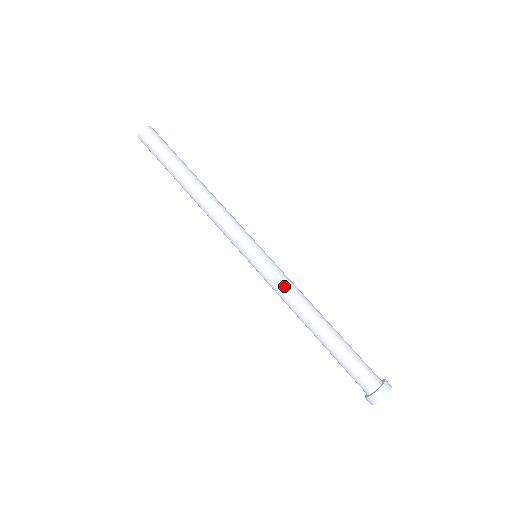
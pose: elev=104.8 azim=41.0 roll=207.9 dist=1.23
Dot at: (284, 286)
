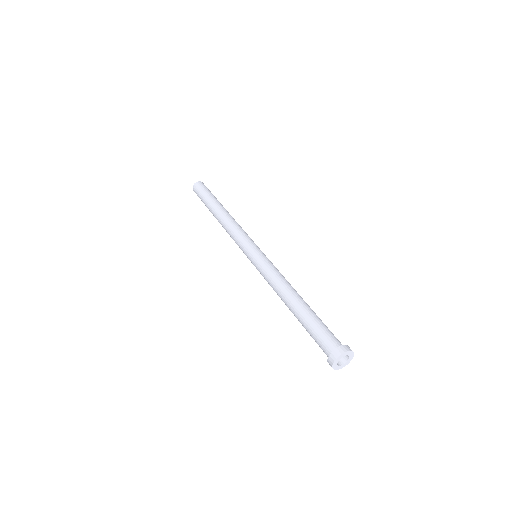
Dot at: (270, 272)
